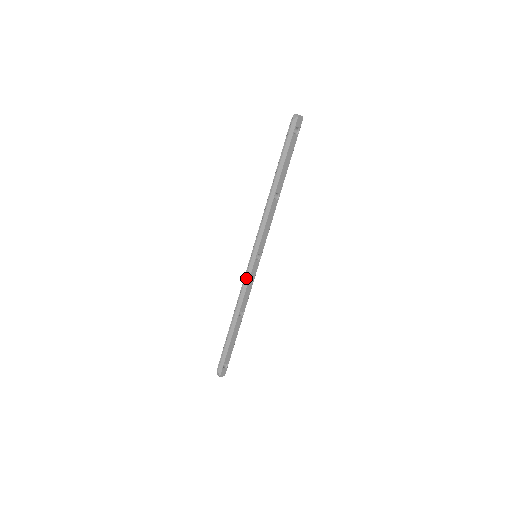
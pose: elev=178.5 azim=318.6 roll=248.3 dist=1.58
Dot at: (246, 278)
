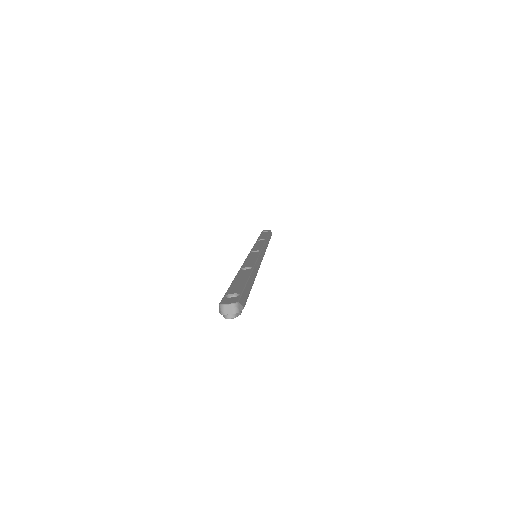
Dot at: occluded
